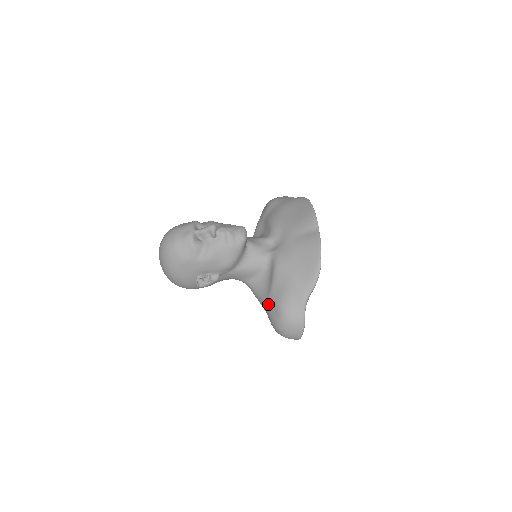
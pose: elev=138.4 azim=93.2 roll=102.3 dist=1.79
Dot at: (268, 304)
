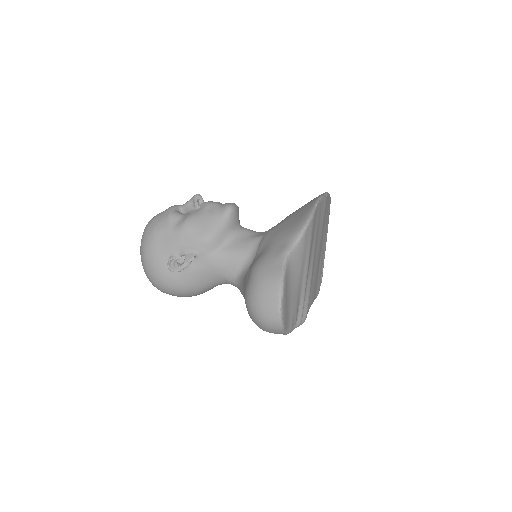
Dot at: (245, 279)
